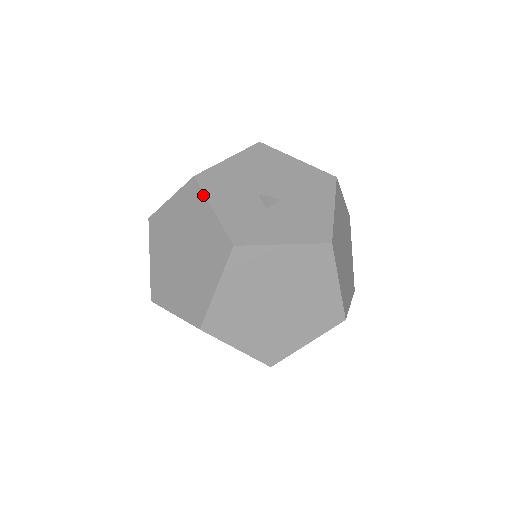
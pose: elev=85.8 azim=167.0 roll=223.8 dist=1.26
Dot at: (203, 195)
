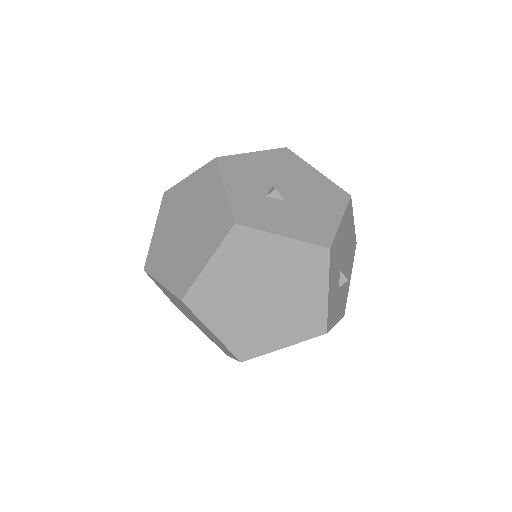
Dot at: (328, 274)
